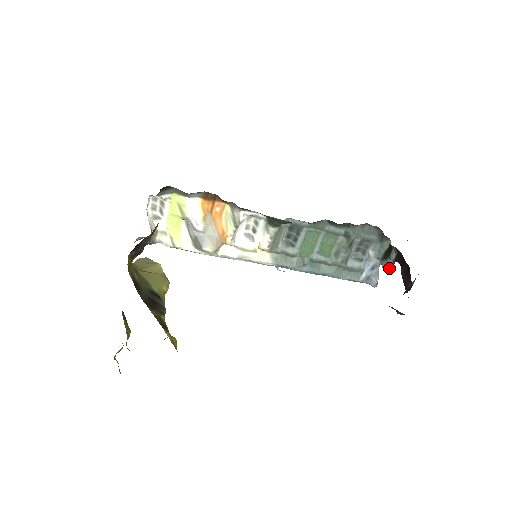
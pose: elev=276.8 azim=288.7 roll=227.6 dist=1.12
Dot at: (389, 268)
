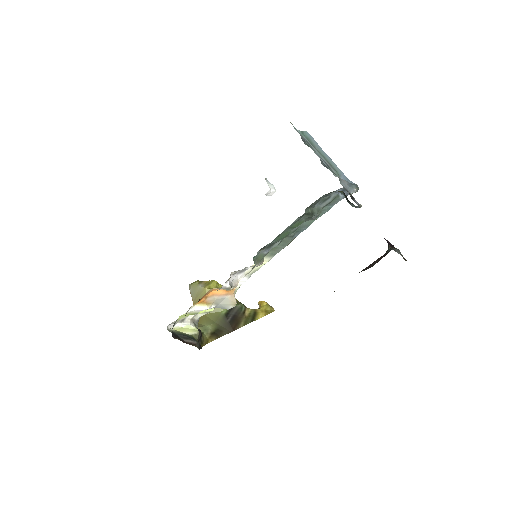
Dot at: (359, 207)
